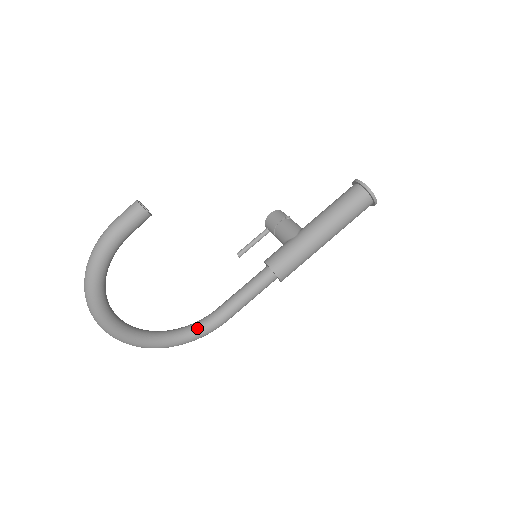
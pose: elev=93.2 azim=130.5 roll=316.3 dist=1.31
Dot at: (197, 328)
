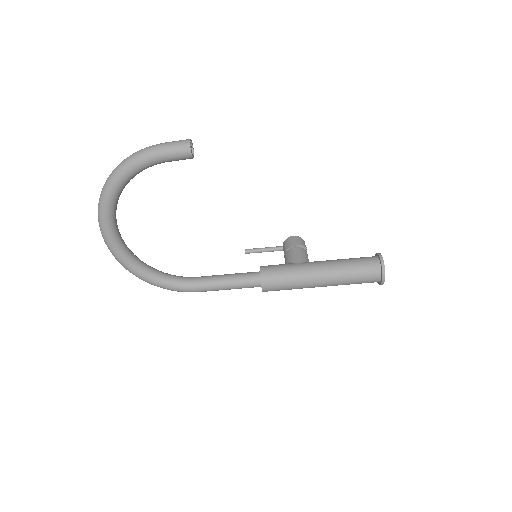
Dot at: (171, 279)
